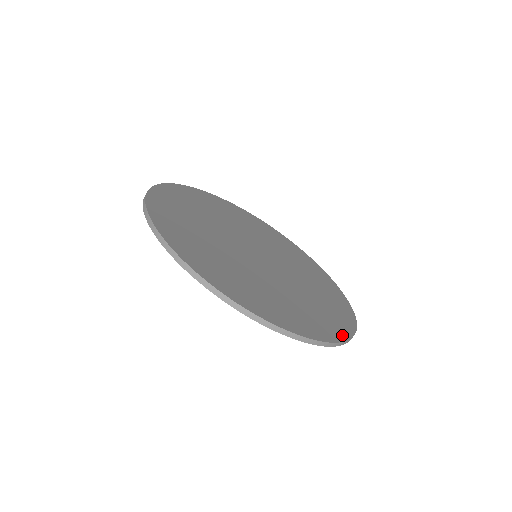
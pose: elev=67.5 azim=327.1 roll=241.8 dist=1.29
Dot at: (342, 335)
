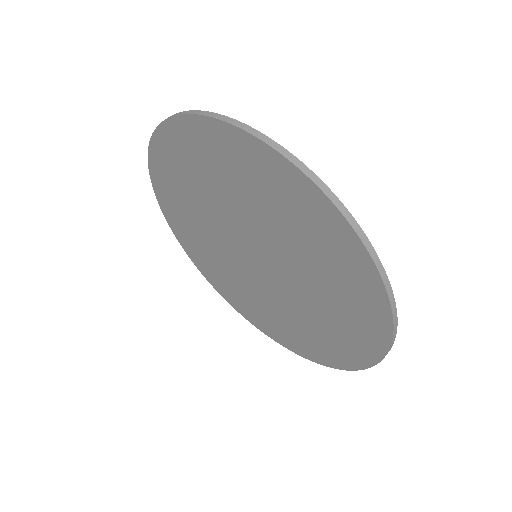
Dot at: occluded
